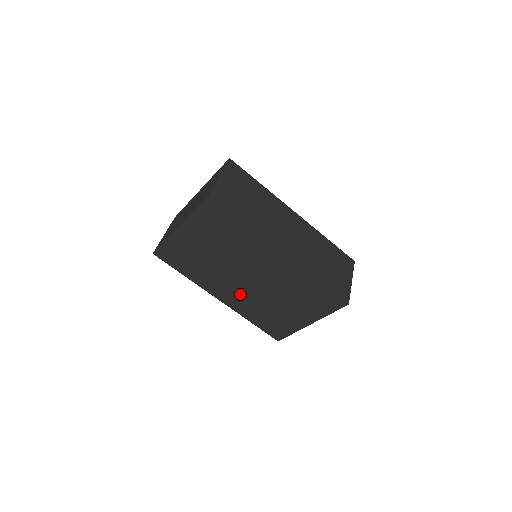
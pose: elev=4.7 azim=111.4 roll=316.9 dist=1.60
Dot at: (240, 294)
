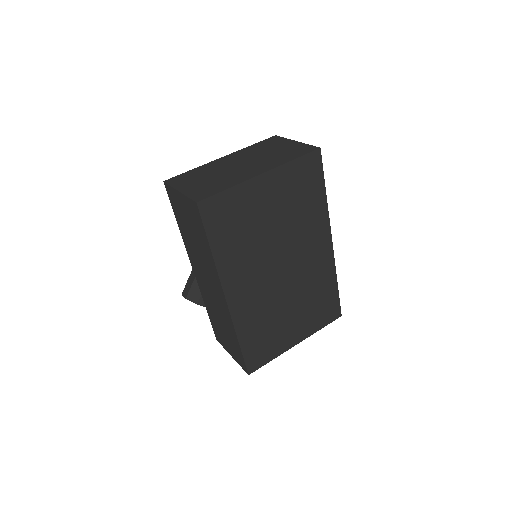
Dot at: (258, 293)
